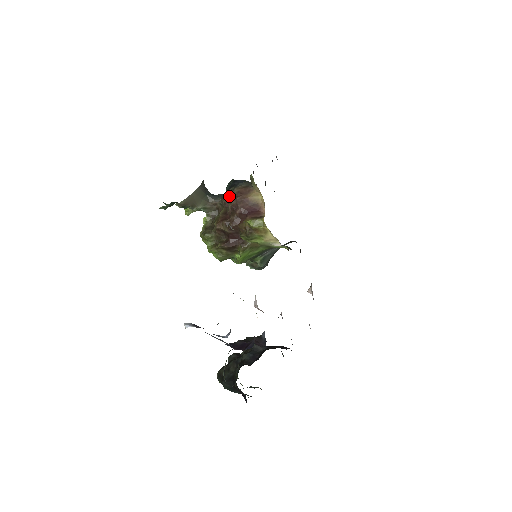
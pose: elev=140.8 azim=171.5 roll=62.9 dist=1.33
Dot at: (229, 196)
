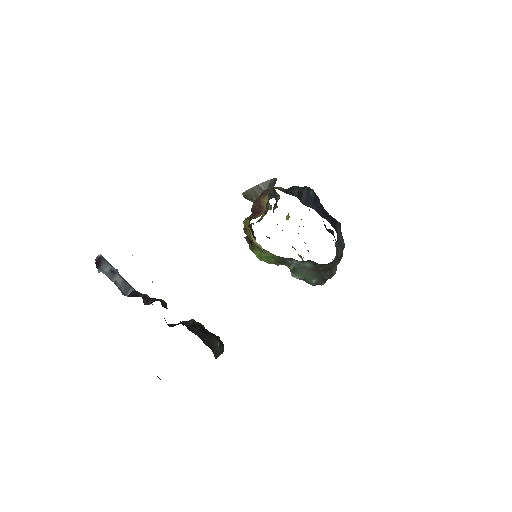
Dot at: occluded
